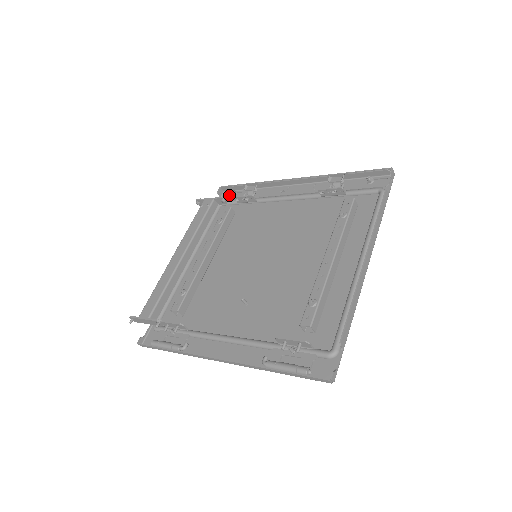
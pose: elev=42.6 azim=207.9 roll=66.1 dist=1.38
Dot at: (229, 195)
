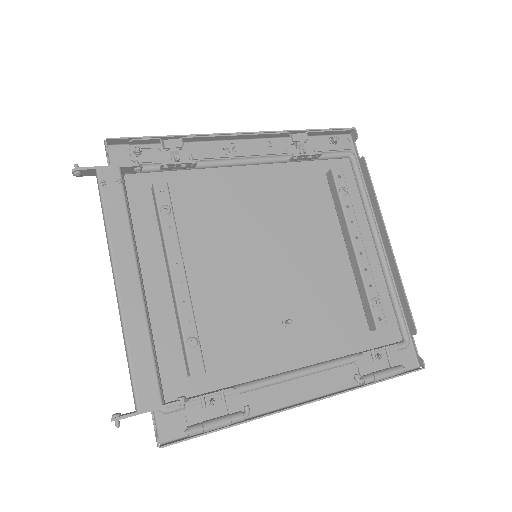
Dot at: (125, 153)
